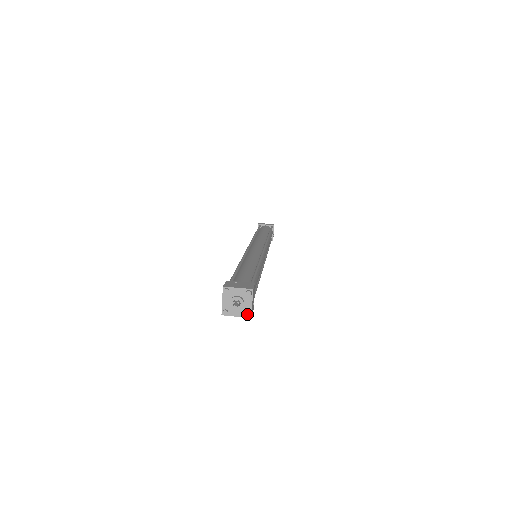
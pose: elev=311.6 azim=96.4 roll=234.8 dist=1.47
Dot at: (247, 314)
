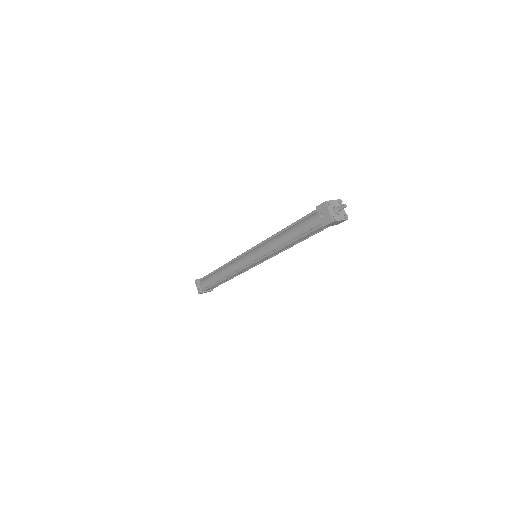
Dot at: (346, 215)
